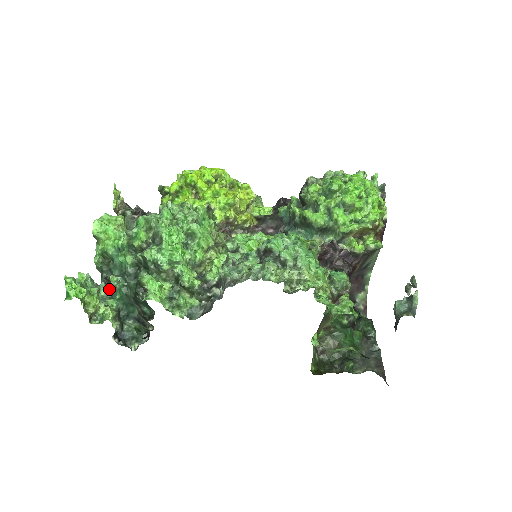
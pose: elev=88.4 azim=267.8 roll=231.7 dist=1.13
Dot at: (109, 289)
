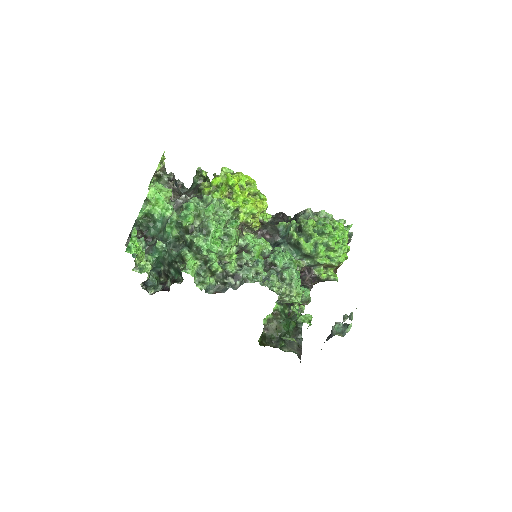
Dot at: (146, 243)
